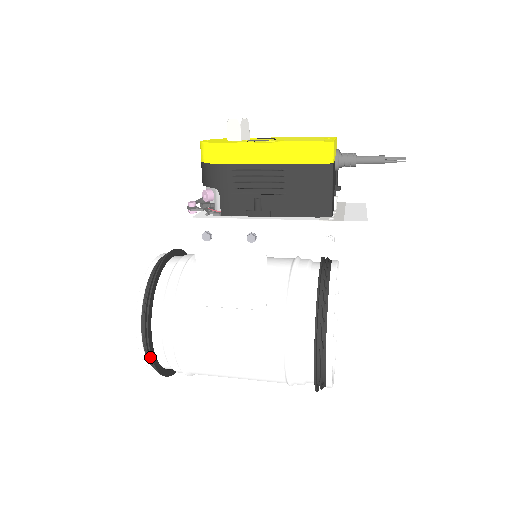
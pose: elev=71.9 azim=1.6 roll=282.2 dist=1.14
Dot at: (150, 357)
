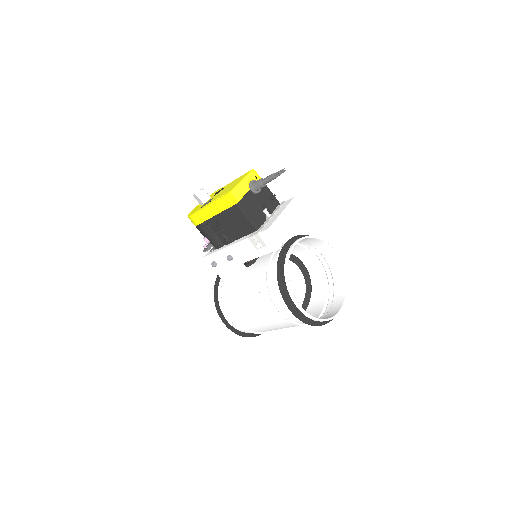
Dot at: occluded
